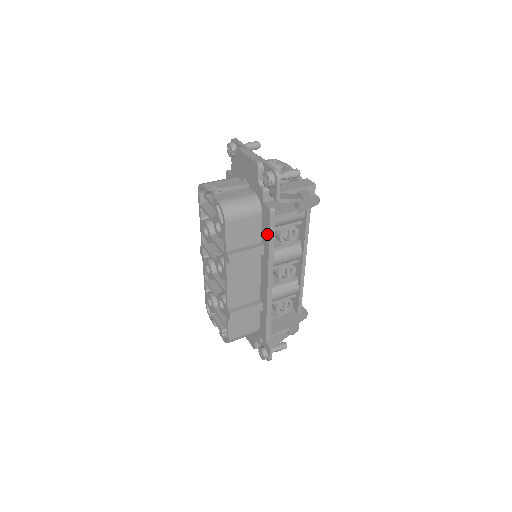
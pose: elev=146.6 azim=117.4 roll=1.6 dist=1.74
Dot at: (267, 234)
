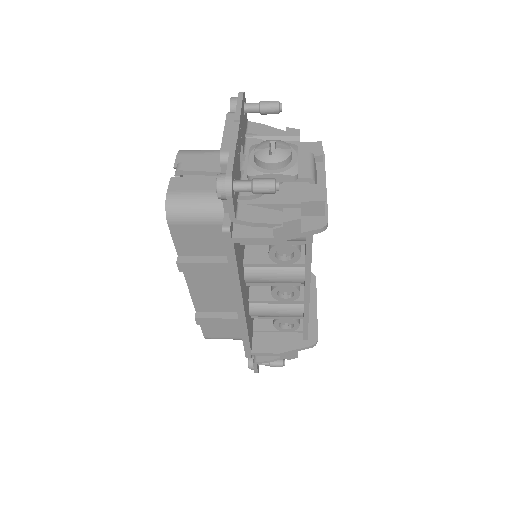
Dot at: occluded
